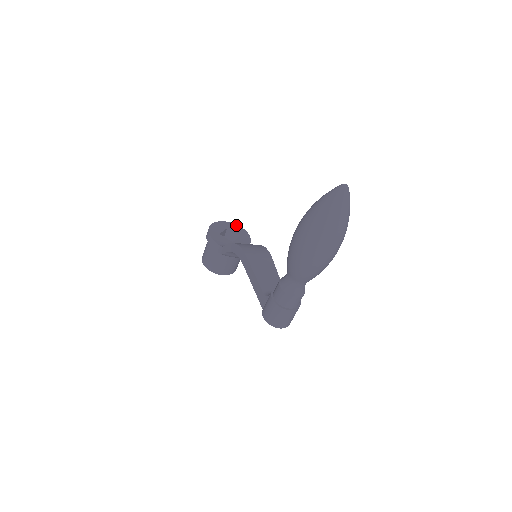
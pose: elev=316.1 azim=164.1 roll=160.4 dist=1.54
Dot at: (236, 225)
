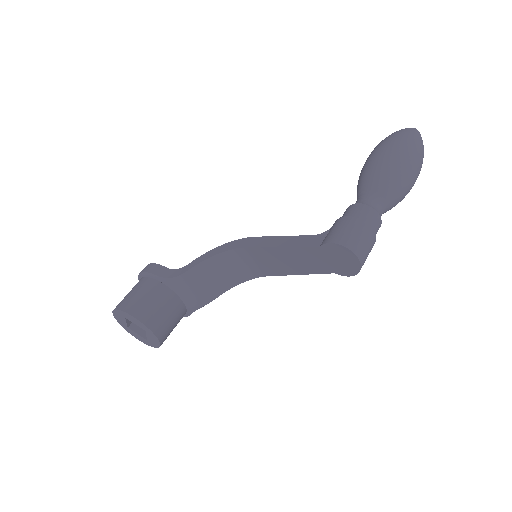
Dot at: occluded
